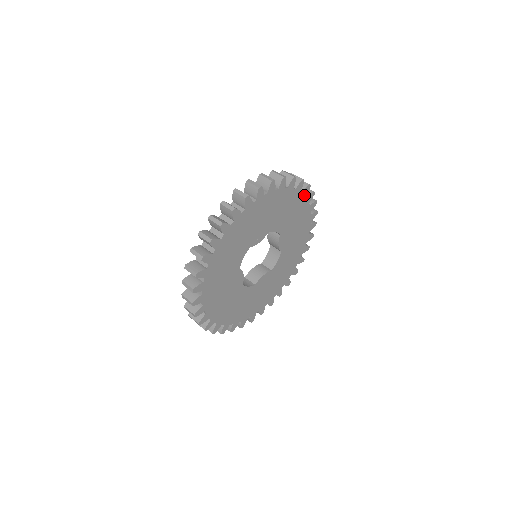
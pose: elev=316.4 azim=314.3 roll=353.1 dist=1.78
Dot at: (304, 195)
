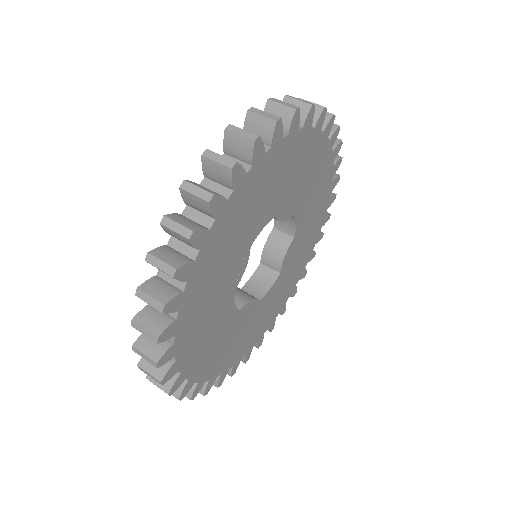
Dot at: (278, 141)
